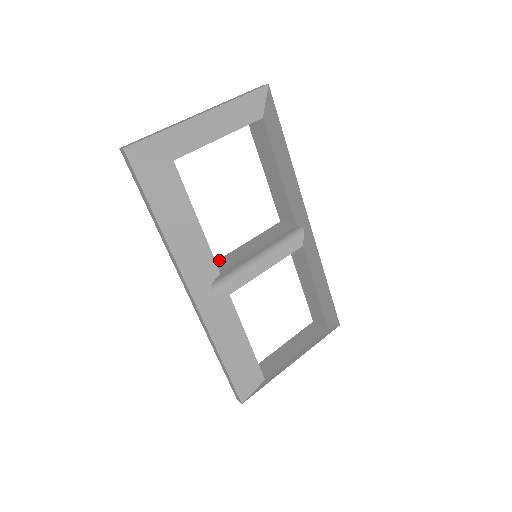
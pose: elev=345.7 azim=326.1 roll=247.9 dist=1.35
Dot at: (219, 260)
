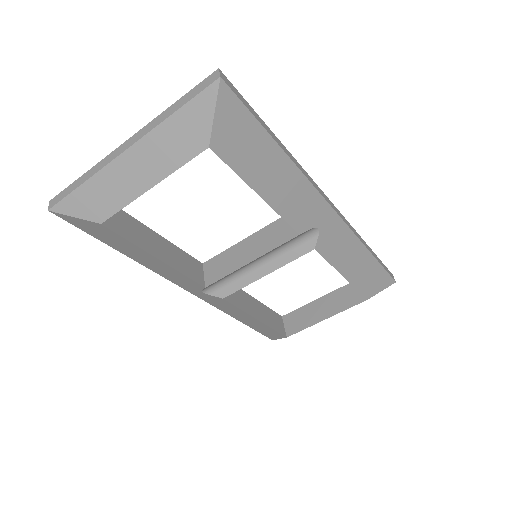
Dot at: (214, 259)
